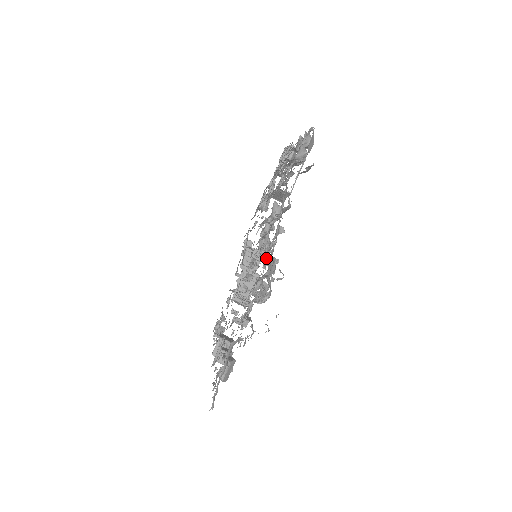
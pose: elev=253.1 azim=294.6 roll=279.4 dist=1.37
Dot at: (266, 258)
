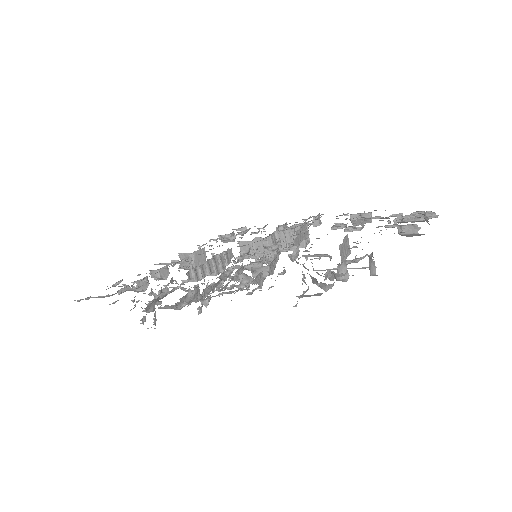
Dot at: occluded
